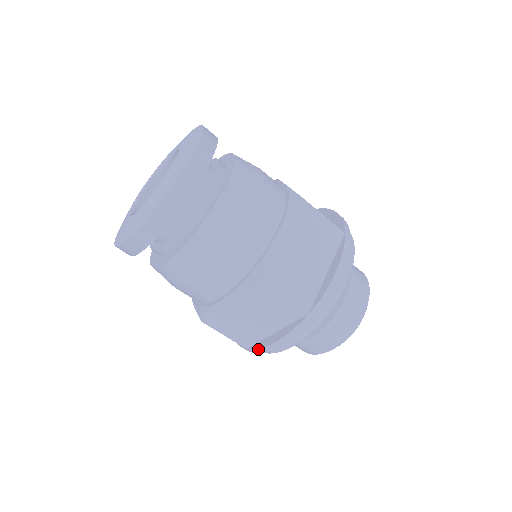
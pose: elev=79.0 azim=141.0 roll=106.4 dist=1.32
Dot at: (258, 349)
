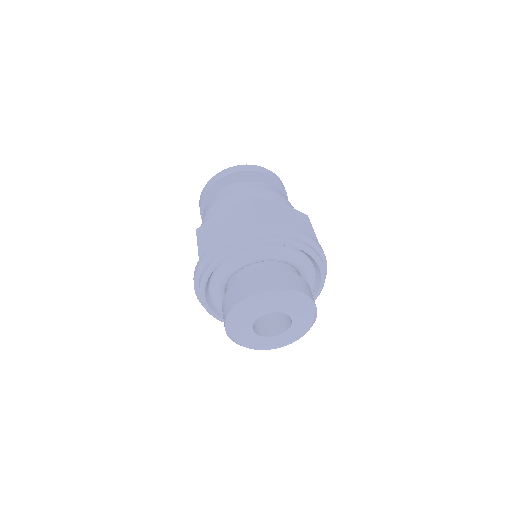
Dot at: (208, 249)
